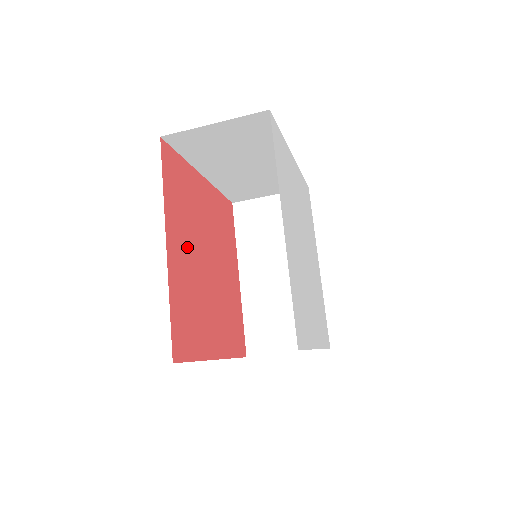
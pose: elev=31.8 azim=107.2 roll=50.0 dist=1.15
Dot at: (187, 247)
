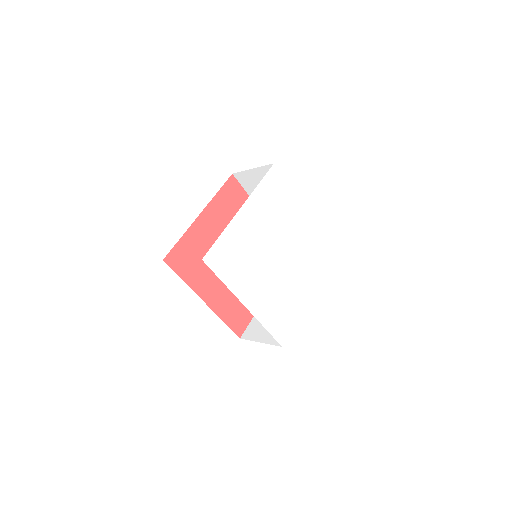
Dot at: (216, 279)
